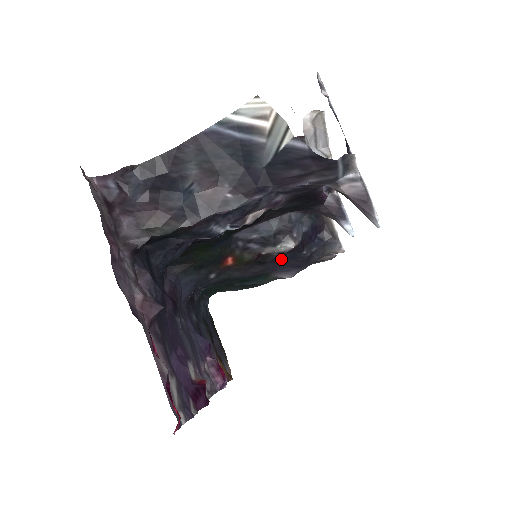
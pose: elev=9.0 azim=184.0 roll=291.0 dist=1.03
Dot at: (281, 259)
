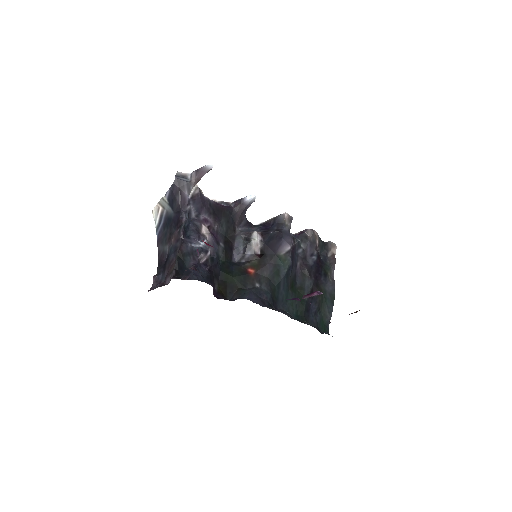
Dot at: (268, 245)
